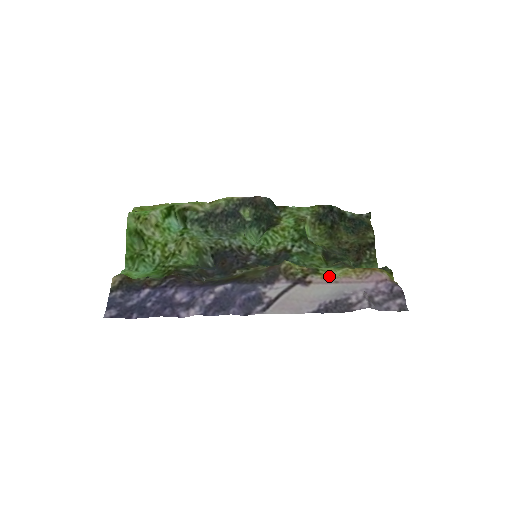
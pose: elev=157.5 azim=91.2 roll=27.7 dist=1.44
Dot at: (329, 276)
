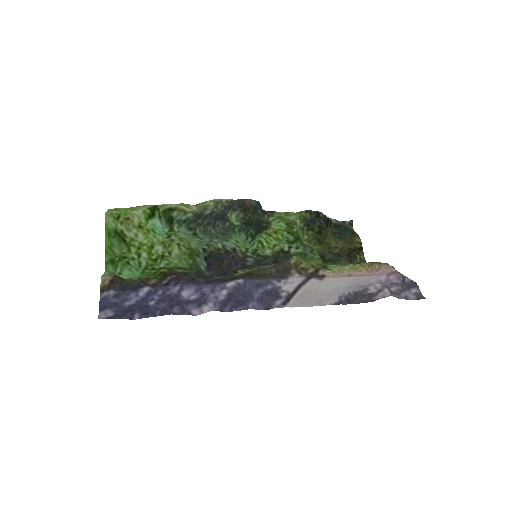
Dot at: (340, 270)
